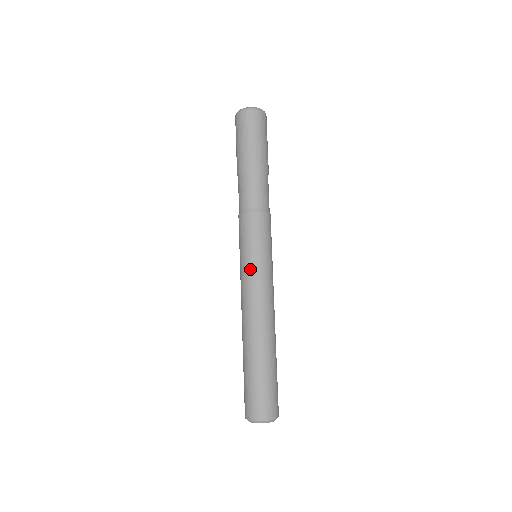
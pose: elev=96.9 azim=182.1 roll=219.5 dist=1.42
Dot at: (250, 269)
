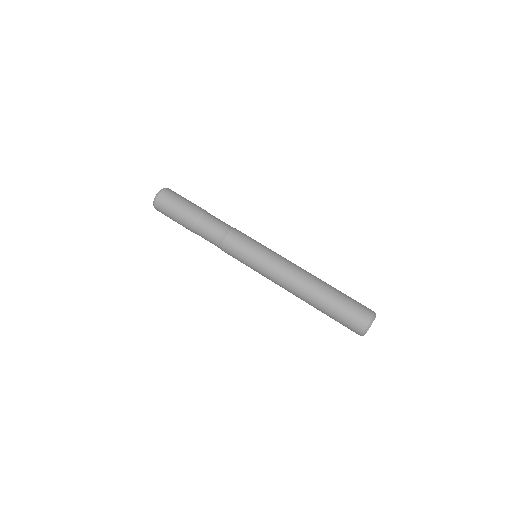
Dot at: (259, 269)
